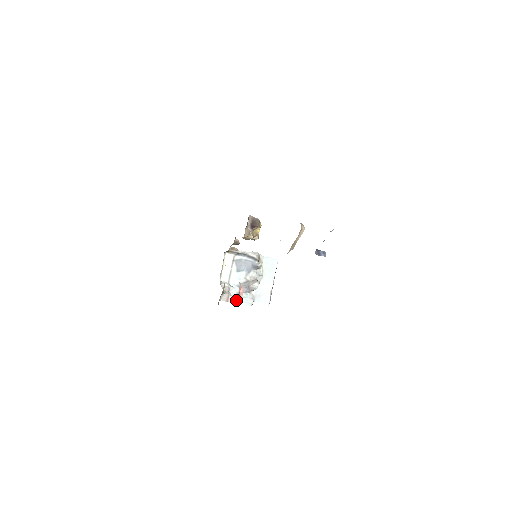
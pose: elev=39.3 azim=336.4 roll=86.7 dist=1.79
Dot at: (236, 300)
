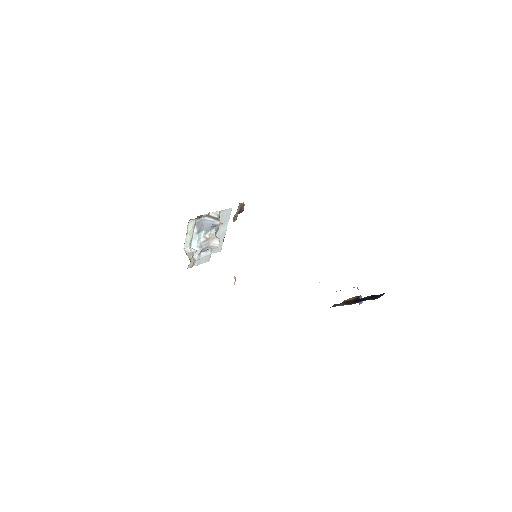
Dot at: (199, 262)
